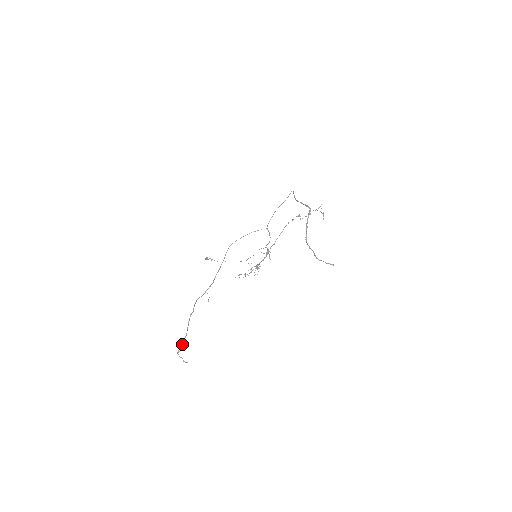
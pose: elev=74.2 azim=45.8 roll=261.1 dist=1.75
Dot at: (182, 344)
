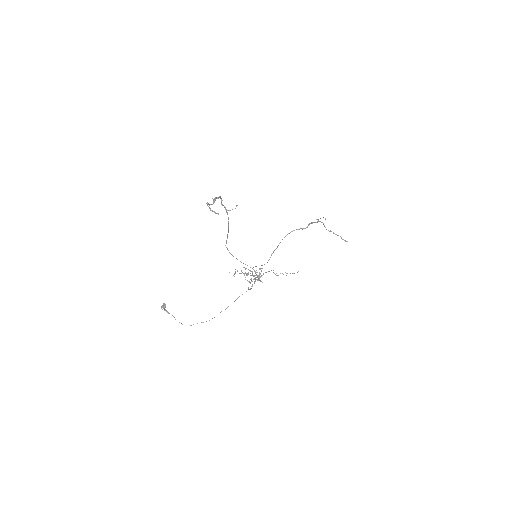
Dot at: (214, 200)
